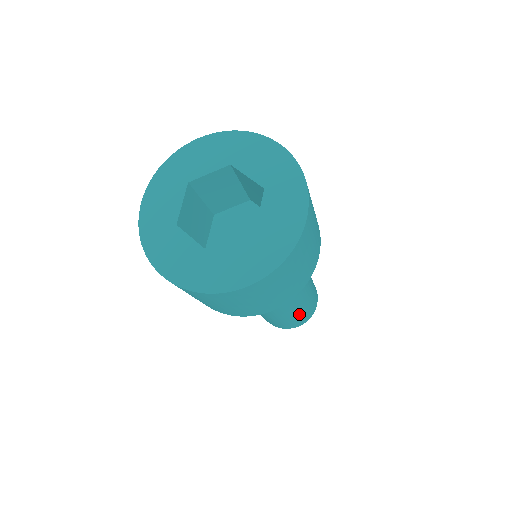
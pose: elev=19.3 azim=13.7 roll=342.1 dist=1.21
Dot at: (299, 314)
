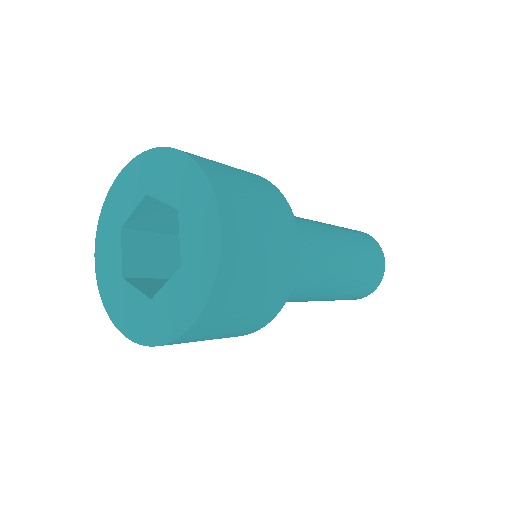
Dot at: occluded
